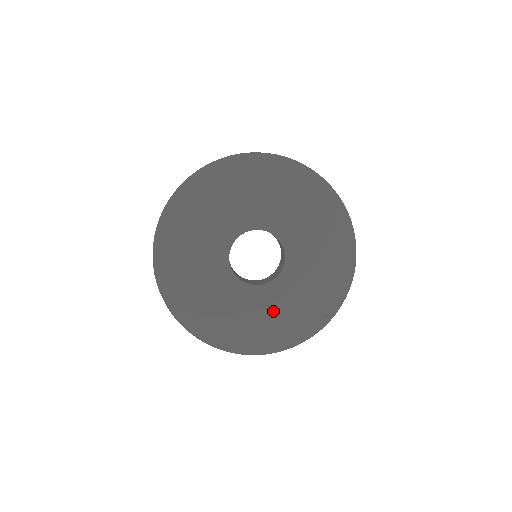
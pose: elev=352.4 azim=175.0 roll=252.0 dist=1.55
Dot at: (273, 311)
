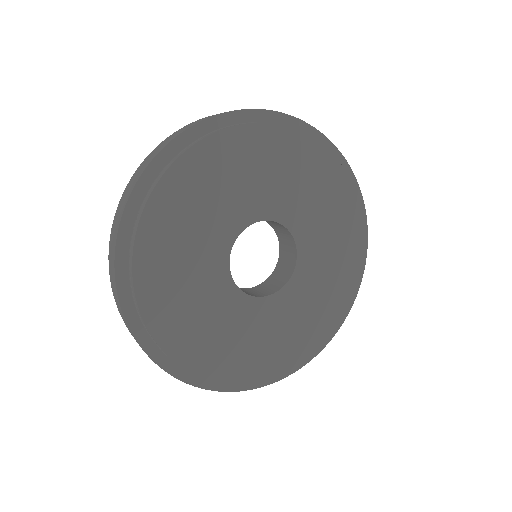
Dot at: (232, 333)
